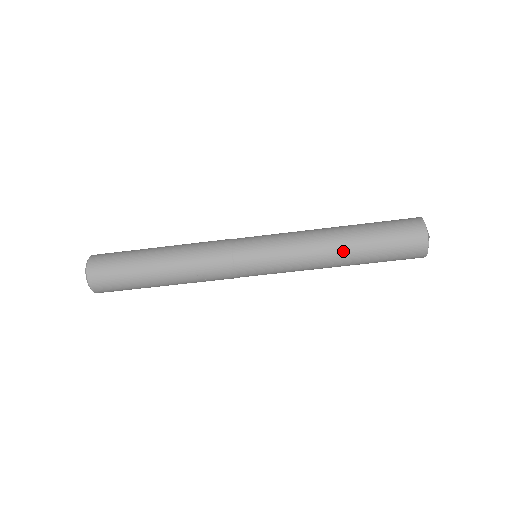
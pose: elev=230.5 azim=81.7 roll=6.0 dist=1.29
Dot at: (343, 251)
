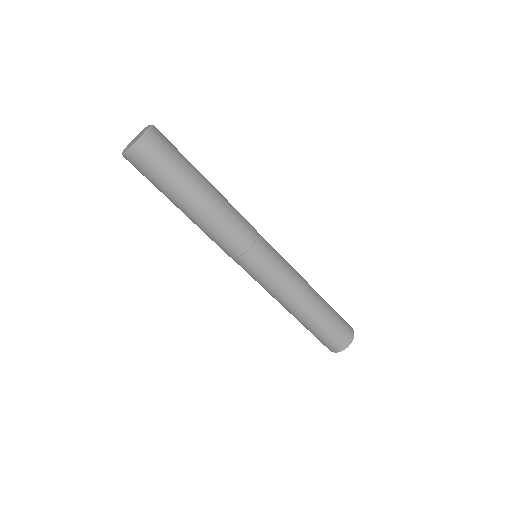
Dot at: (316, 294)
